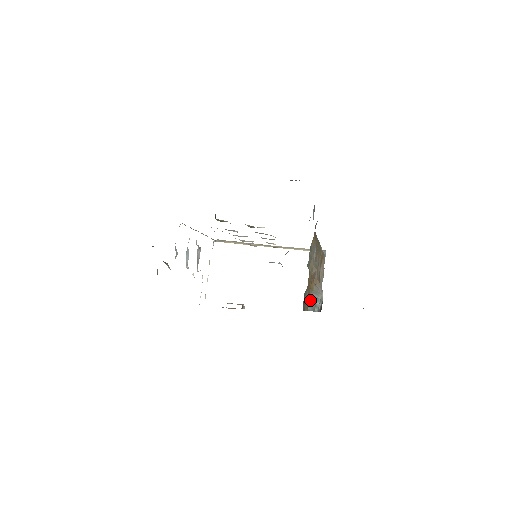
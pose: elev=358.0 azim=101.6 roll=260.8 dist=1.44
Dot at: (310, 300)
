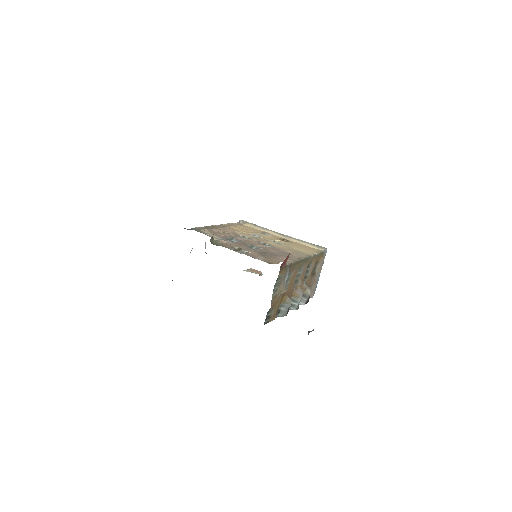
Dot at: (282, 308)
